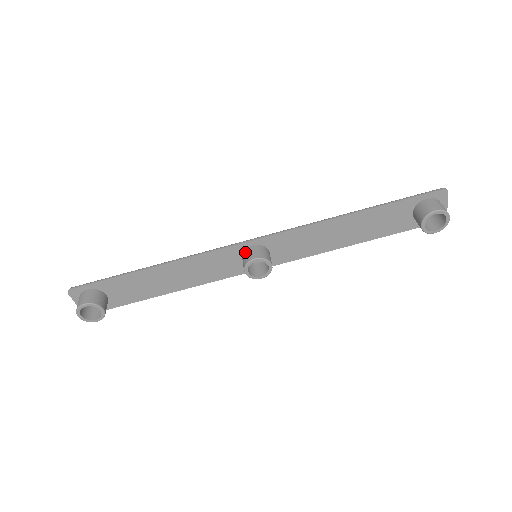
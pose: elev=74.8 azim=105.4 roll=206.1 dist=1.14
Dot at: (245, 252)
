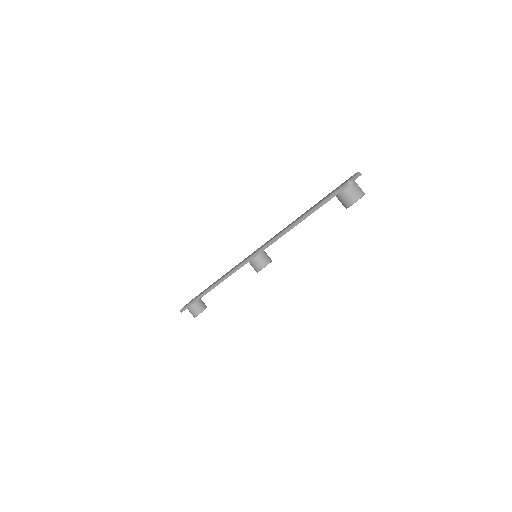
Dot at: (250, 264)
